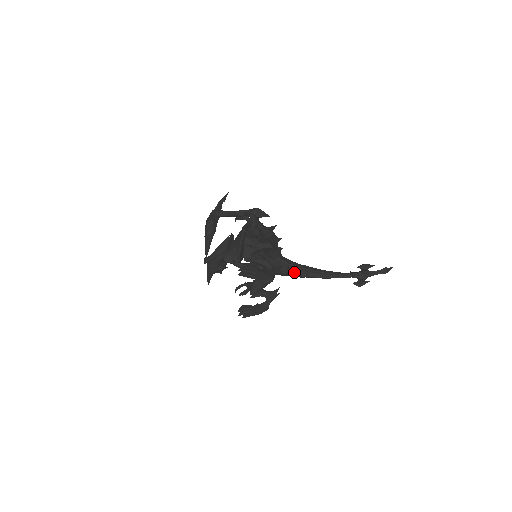
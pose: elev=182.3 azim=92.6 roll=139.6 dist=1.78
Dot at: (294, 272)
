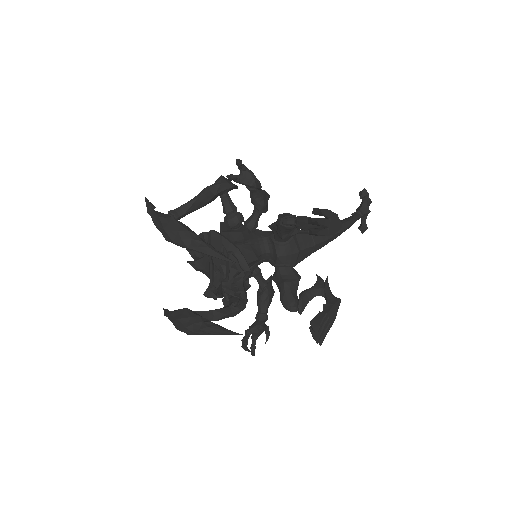
Dot at: (320, 237)
